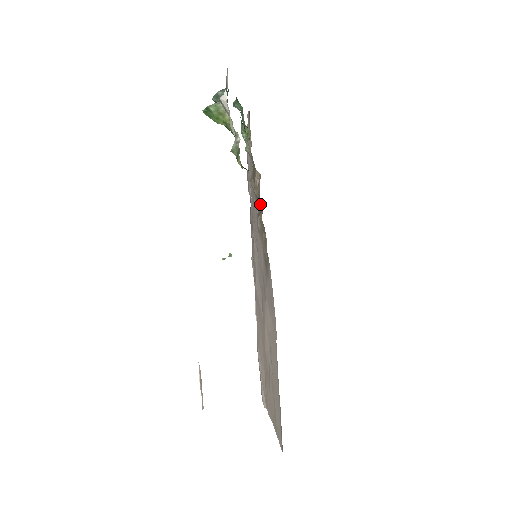
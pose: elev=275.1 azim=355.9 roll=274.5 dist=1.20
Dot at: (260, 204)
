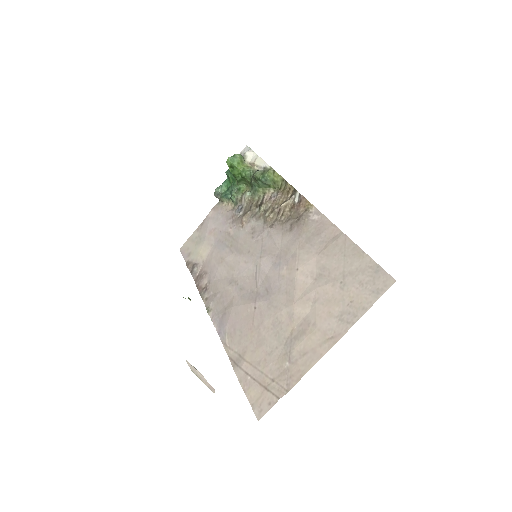
Dot at: (277, 203)
